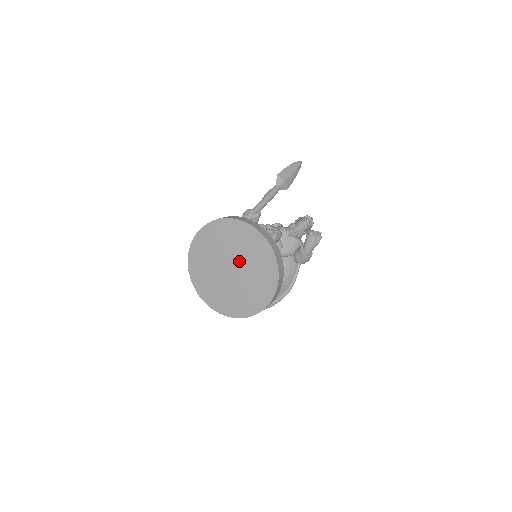
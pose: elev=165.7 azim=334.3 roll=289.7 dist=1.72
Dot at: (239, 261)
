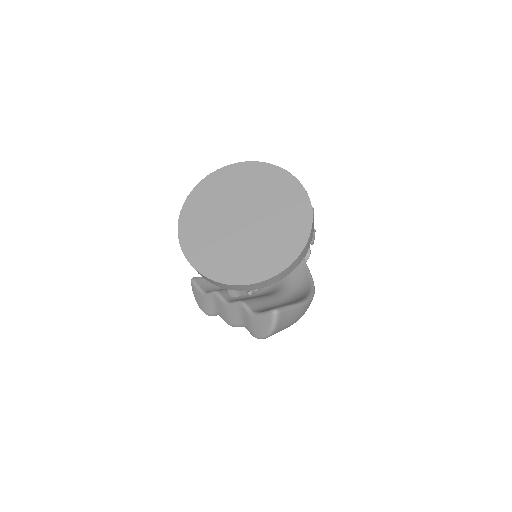
Dot at: (249, 204)
